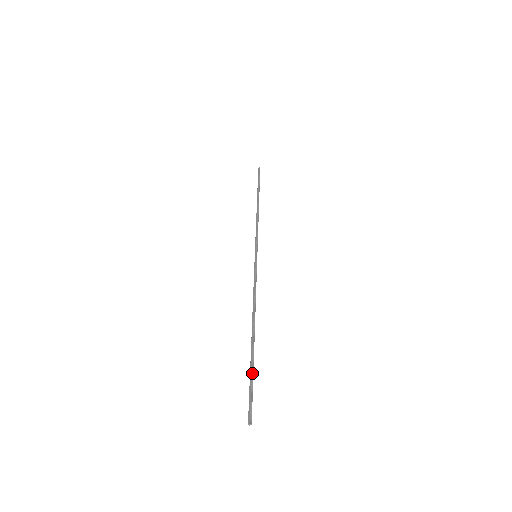
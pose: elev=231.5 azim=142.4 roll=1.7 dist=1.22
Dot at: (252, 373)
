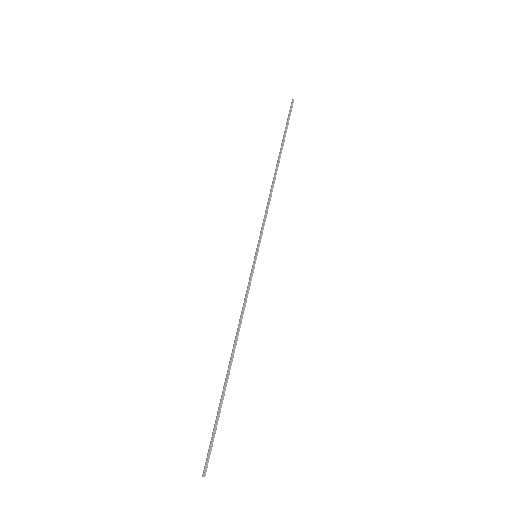
Dot at: (217, 419)
